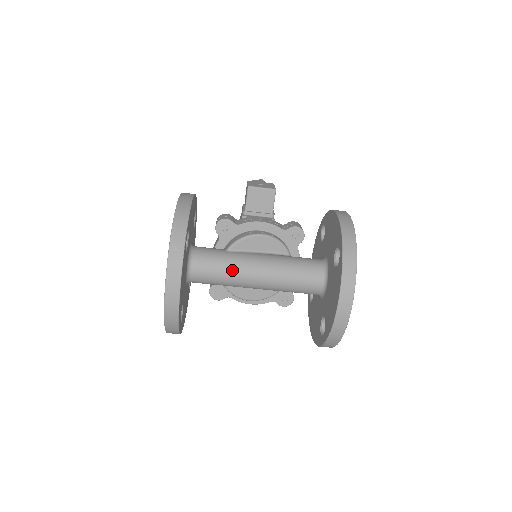
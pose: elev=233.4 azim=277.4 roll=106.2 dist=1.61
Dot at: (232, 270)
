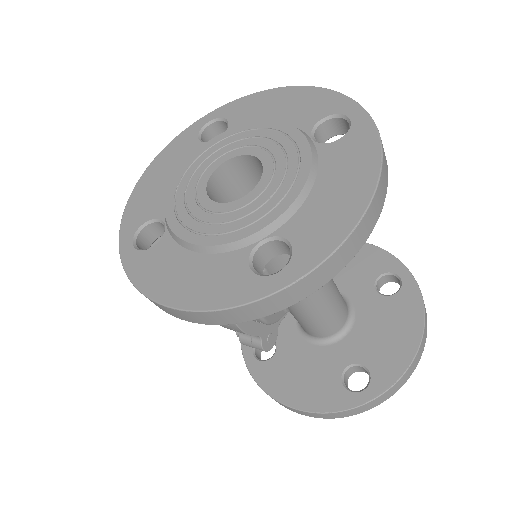
Dot at: occluded
